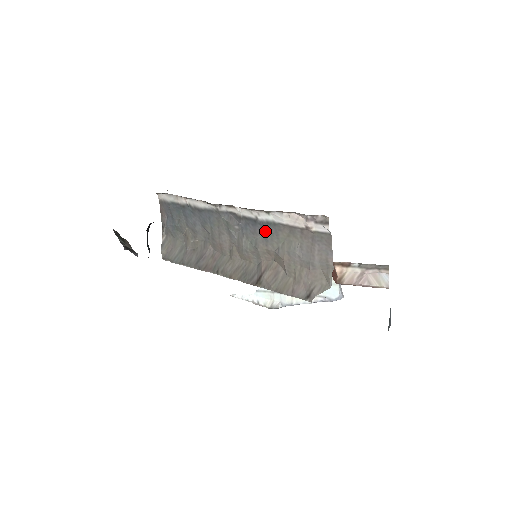
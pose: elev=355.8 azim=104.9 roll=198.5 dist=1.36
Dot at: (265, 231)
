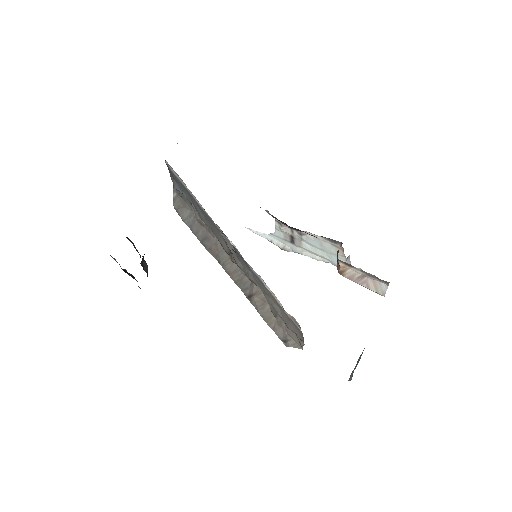
Dot at: (254, 277)
